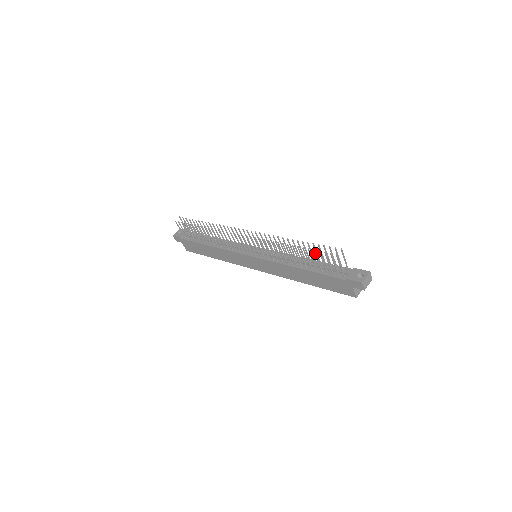
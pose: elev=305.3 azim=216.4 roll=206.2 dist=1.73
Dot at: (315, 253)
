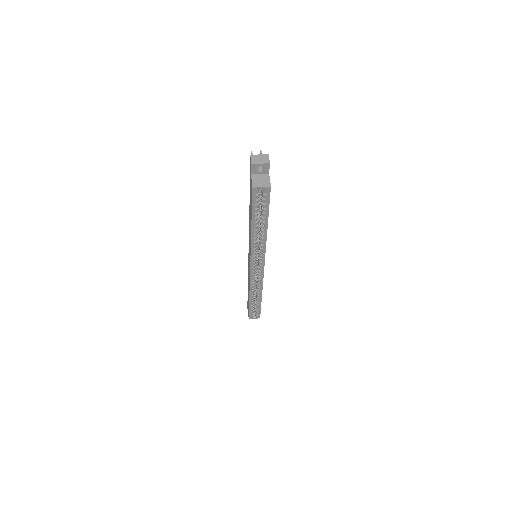
Dot at: occluded
